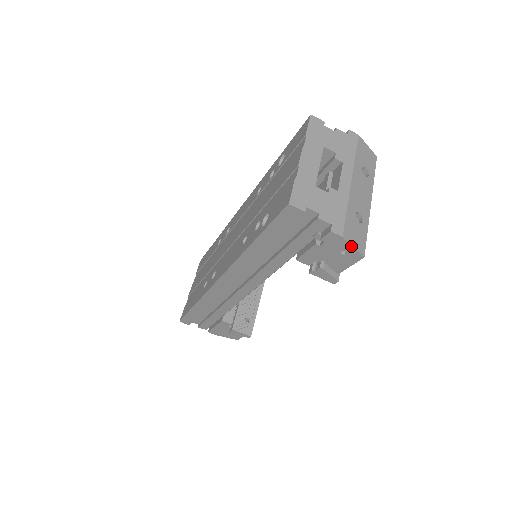
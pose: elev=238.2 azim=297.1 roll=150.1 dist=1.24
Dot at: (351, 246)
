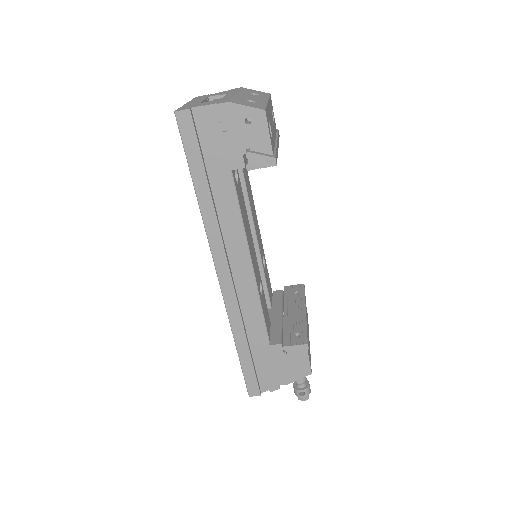
Dot at: (244, 107)
